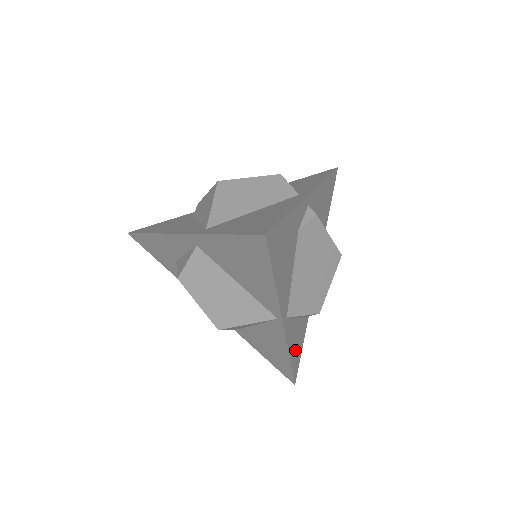
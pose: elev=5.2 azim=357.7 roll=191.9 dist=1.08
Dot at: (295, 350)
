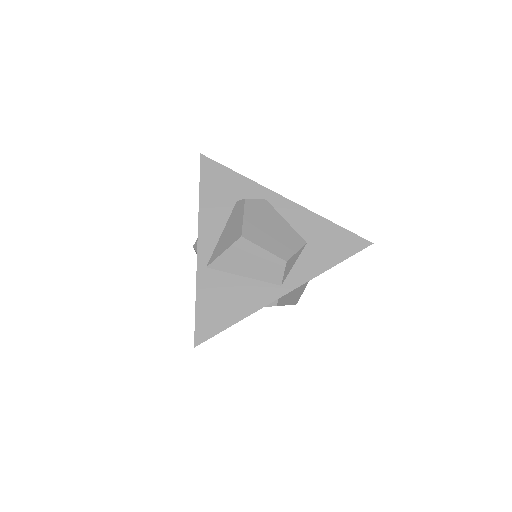
Dot at: occluded
